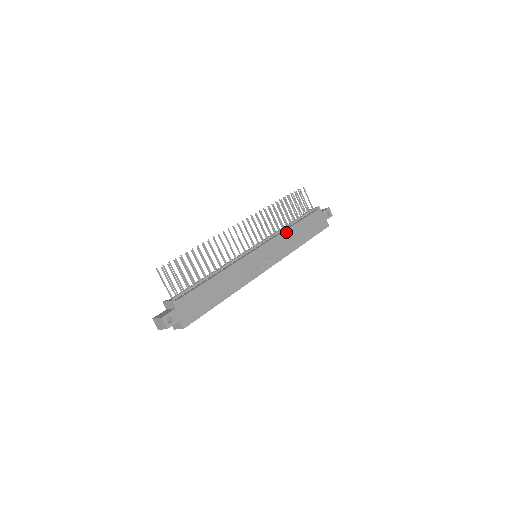
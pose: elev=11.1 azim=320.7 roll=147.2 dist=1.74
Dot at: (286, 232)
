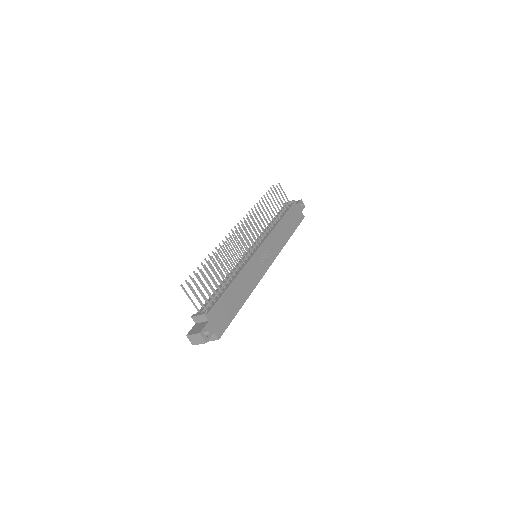
Dot at: (276, 229)
